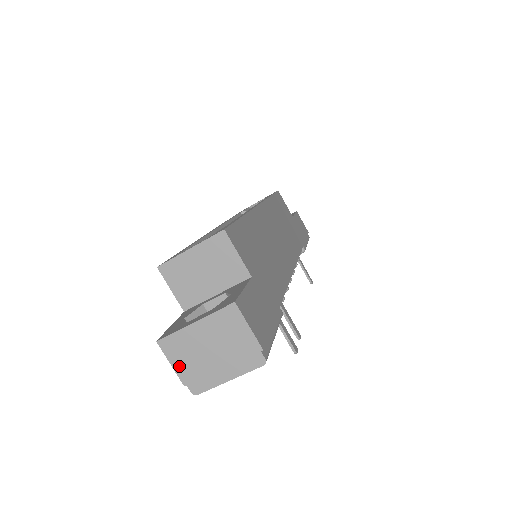
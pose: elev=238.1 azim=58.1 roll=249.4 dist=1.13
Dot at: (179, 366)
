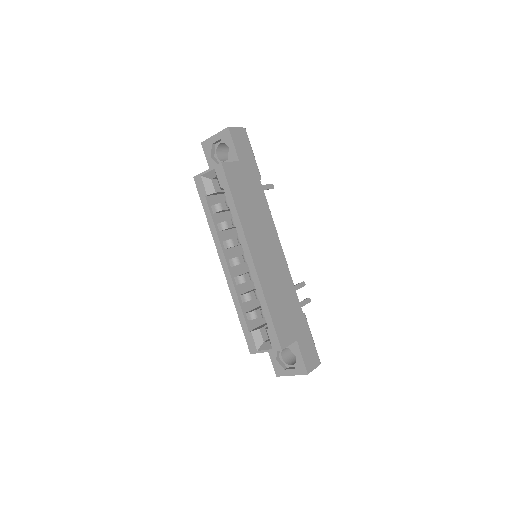
Dot at: occluded
